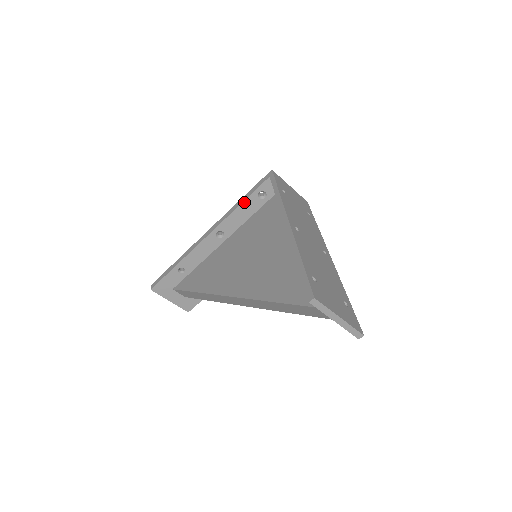
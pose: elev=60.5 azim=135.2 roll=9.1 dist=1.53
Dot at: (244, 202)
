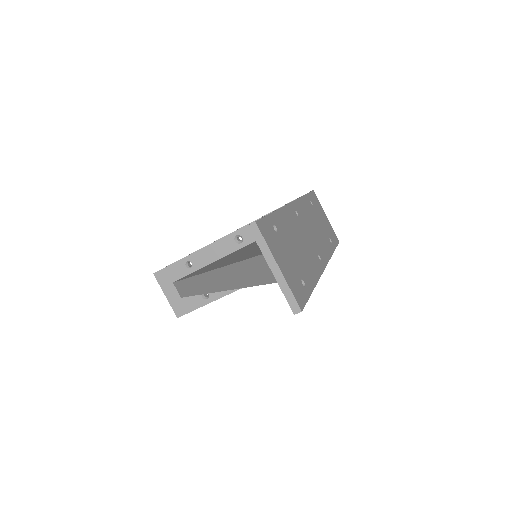
Dot at: occluded
